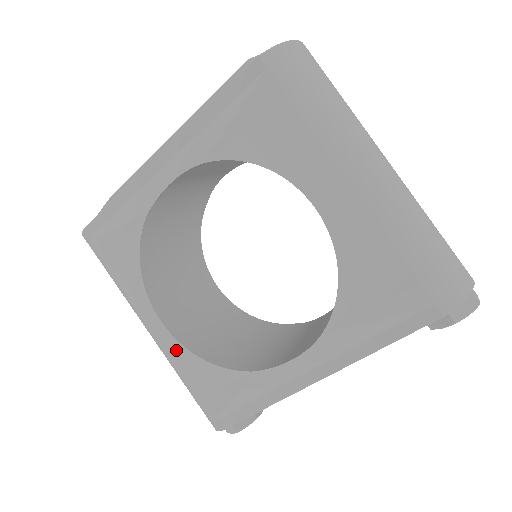
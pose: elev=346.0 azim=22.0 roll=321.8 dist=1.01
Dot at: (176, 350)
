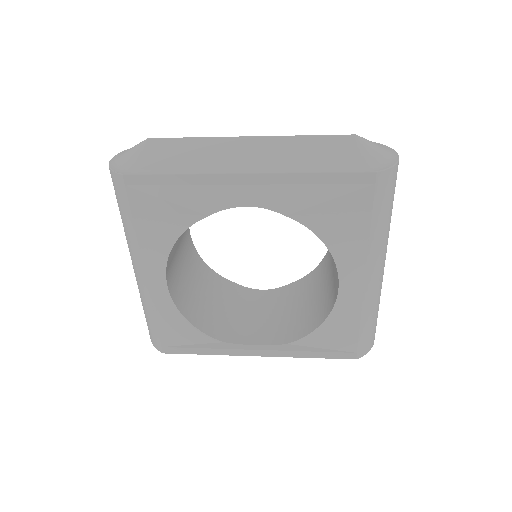
Dot at: (164, 302)
